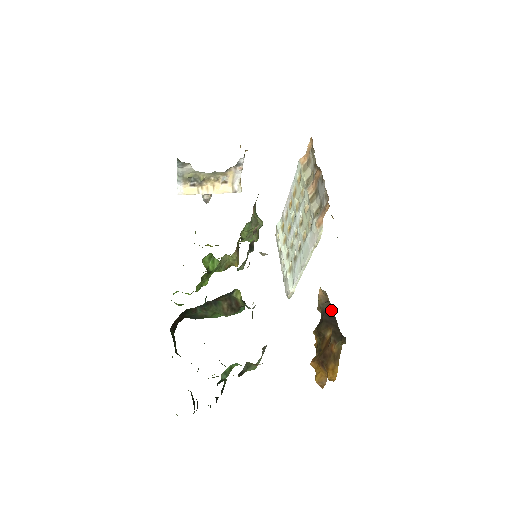
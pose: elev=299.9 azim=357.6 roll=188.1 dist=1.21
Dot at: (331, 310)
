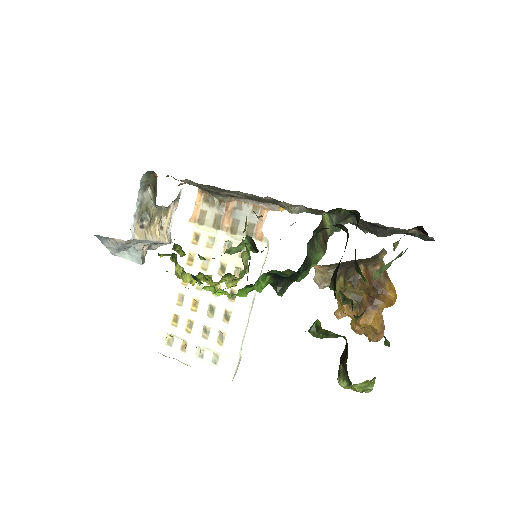
Dot at: (342, 262)
